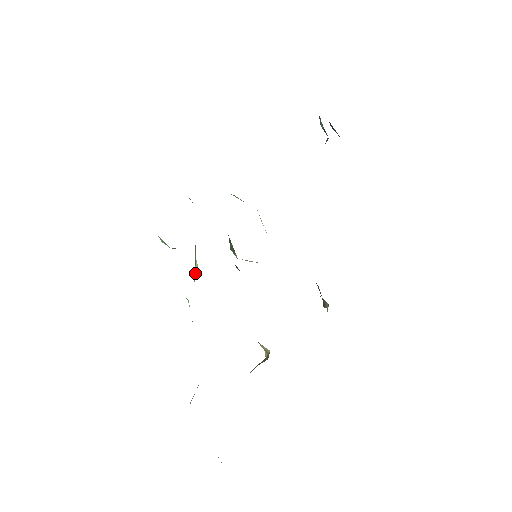
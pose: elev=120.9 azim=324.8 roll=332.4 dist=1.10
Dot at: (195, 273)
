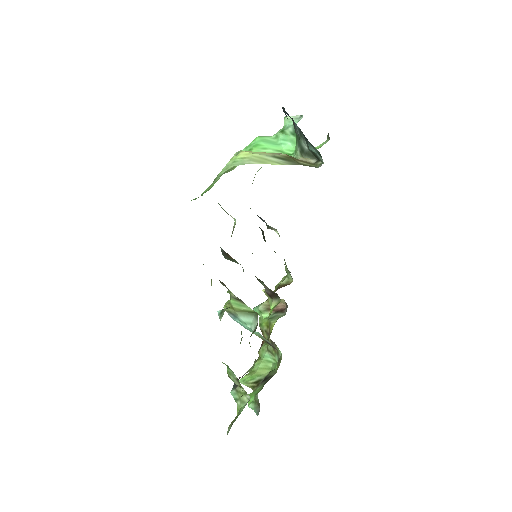
Dot at: (243, 311)
